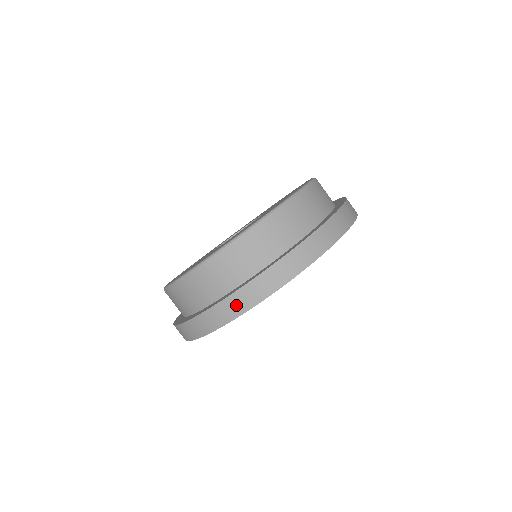
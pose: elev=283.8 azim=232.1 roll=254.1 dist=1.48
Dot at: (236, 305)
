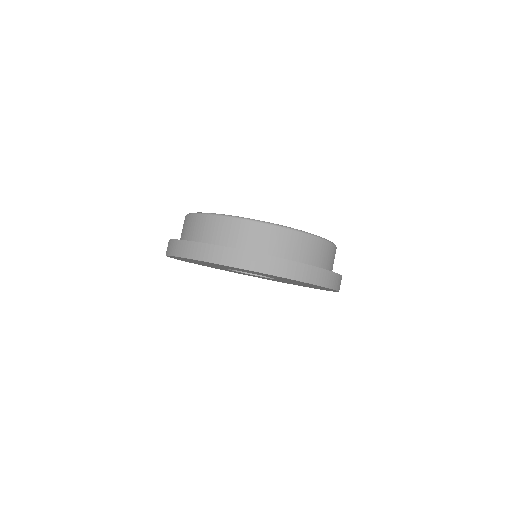
Dot at: (217, 255)
